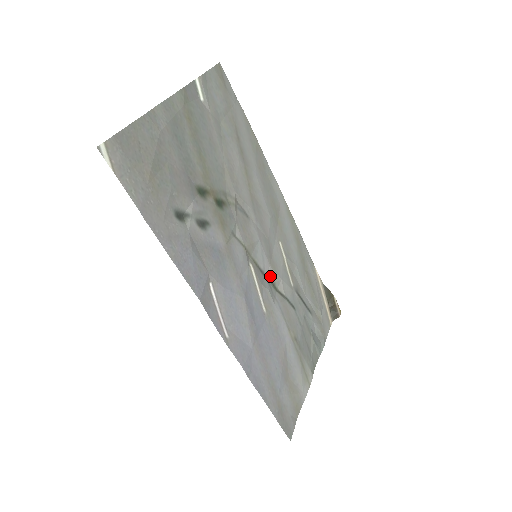
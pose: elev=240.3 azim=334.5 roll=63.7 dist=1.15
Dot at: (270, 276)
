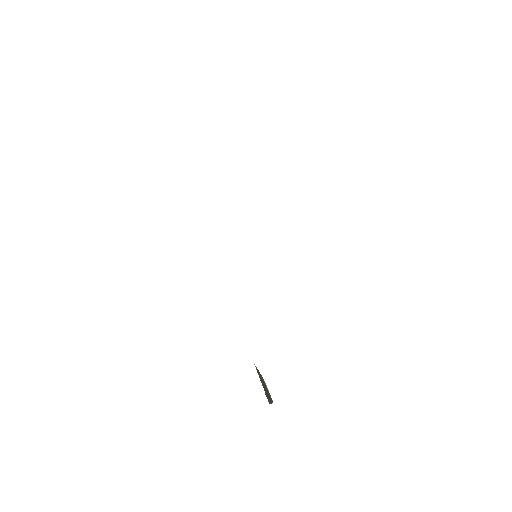
Dot at: occluded
